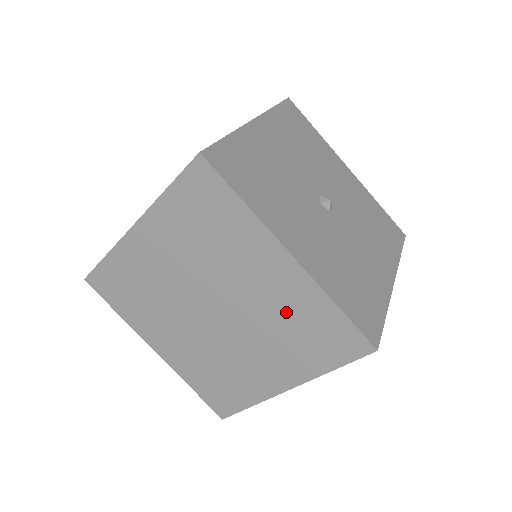
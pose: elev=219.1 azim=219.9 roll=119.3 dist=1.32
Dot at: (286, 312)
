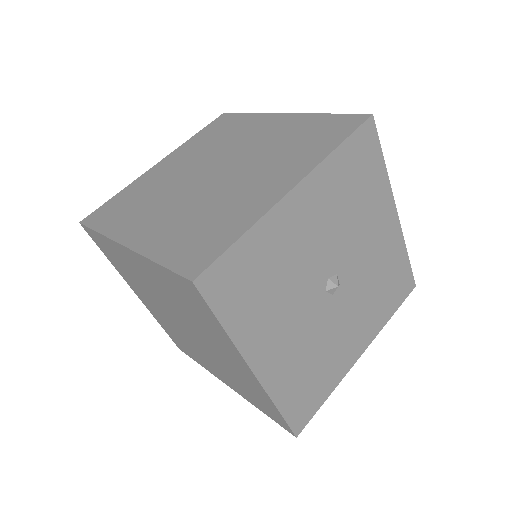
Dot at: occluded
